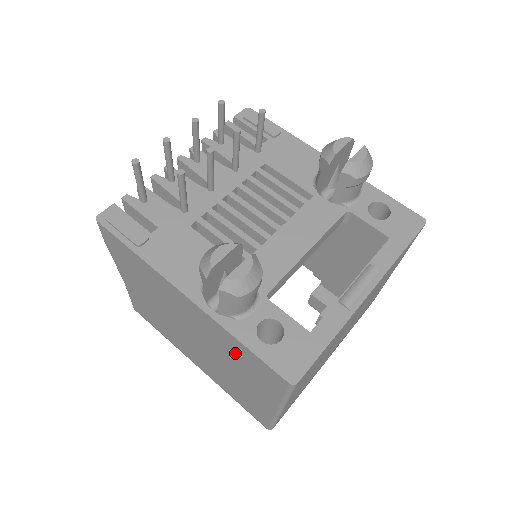
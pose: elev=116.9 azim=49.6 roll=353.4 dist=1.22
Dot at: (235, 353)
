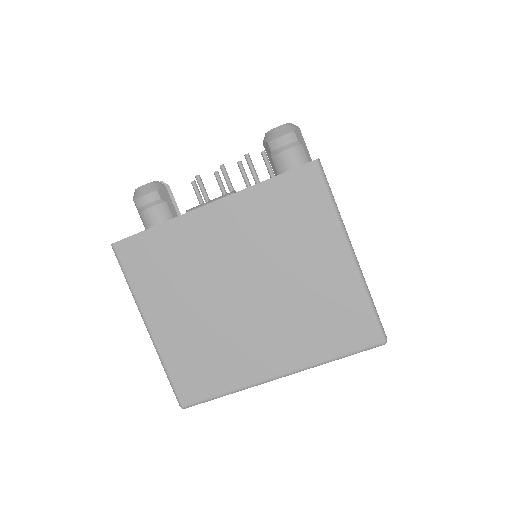
Dot at: occluded
